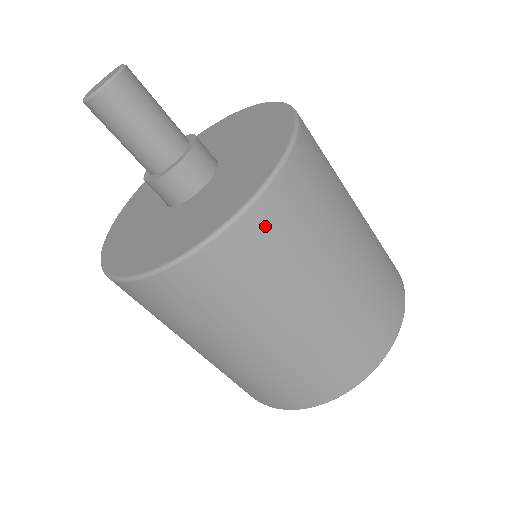
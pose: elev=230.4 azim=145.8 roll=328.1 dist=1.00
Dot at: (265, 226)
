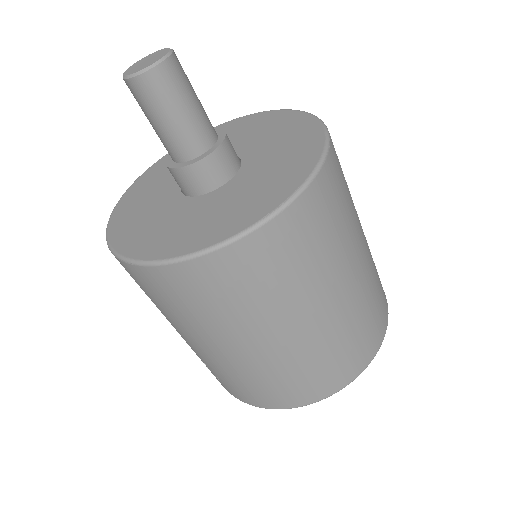
Dot at: (282, 239)
